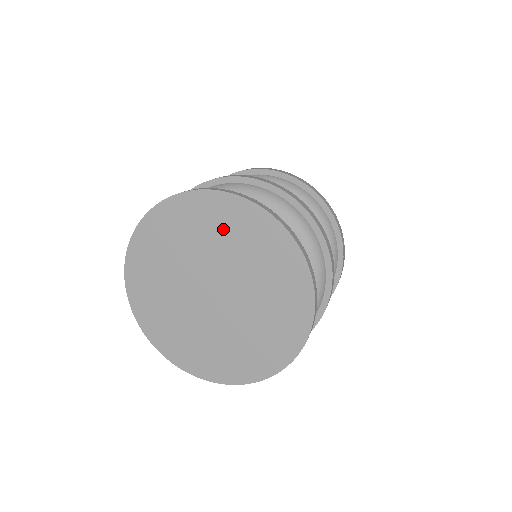
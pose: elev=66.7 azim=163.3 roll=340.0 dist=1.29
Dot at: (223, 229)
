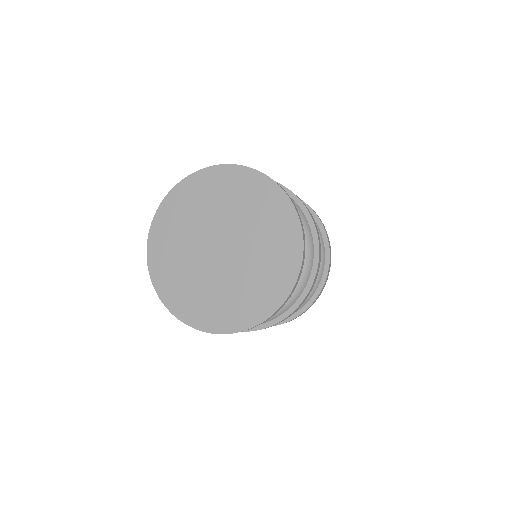
Dot at: (268, 220)
